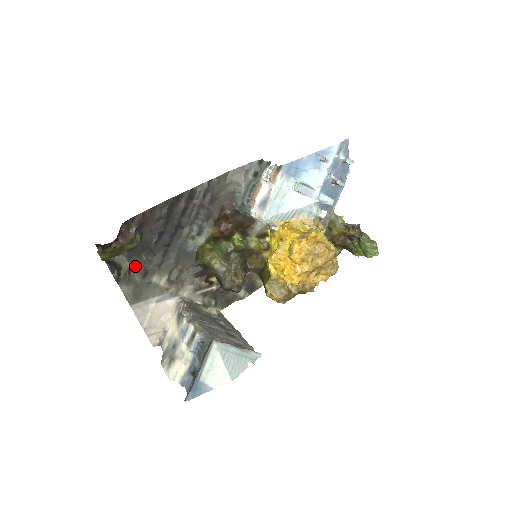
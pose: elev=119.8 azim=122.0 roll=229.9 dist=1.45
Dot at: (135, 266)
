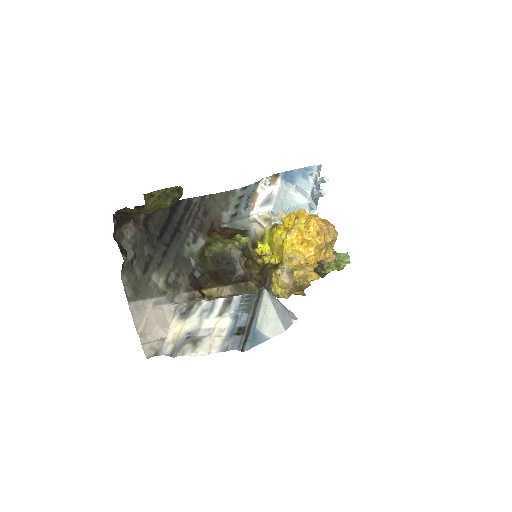
Dot at: (137, 258)
